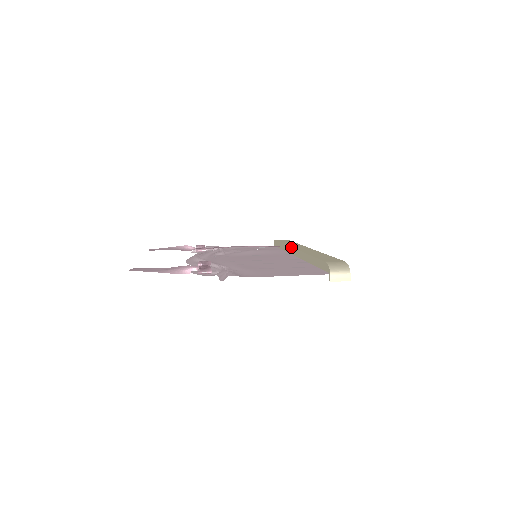
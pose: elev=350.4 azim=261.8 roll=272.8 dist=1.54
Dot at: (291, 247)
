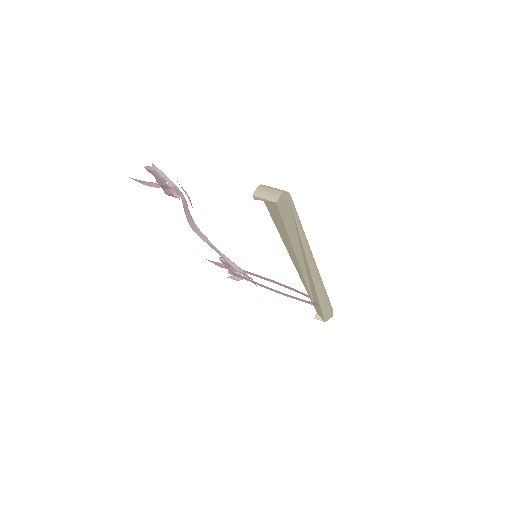
Dot at: occluded
